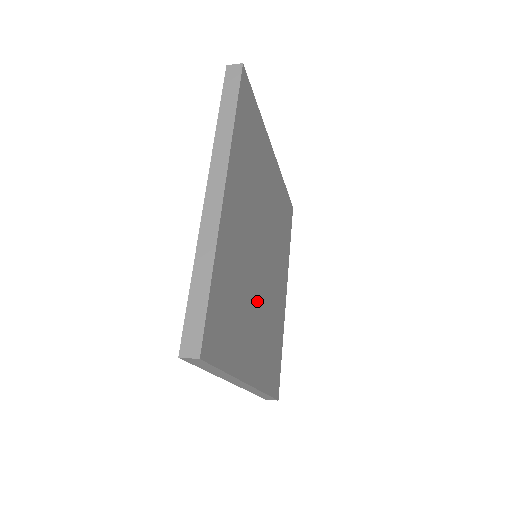
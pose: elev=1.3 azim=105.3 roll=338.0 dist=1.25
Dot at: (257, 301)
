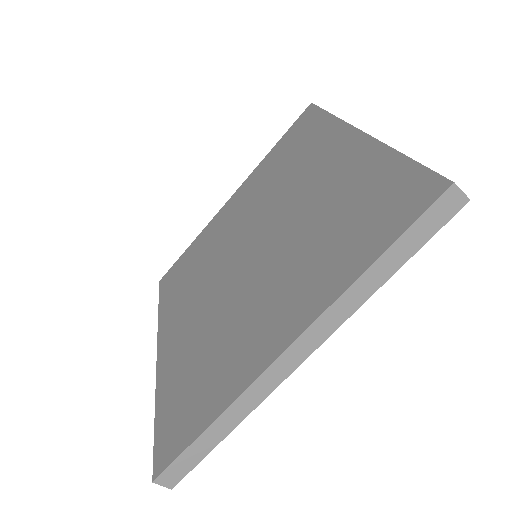
Dot at: occluded
